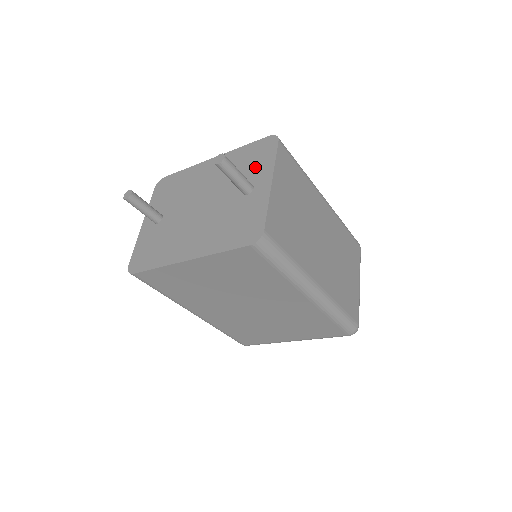
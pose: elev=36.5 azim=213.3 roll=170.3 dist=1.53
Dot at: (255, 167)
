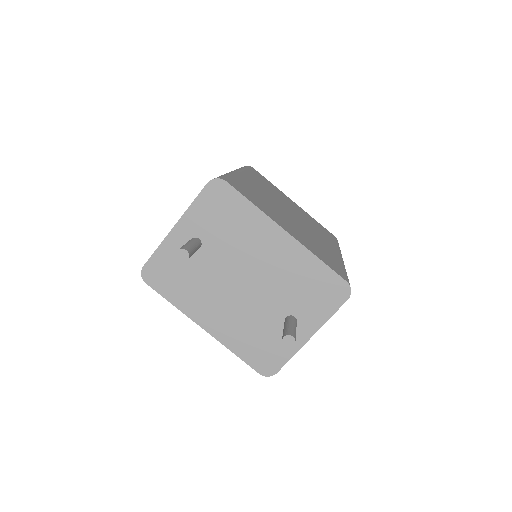
Dot at: (312, 304)
